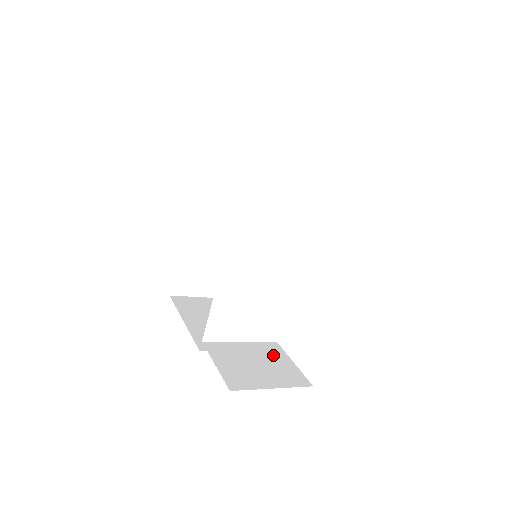
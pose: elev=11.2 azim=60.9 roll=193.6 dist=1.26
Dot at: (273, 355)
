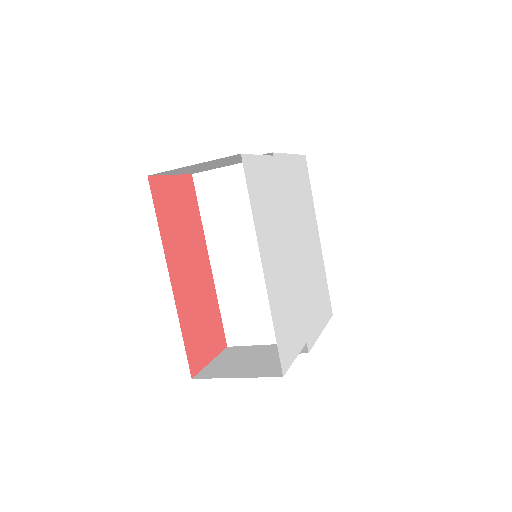
Dot at: occluded
